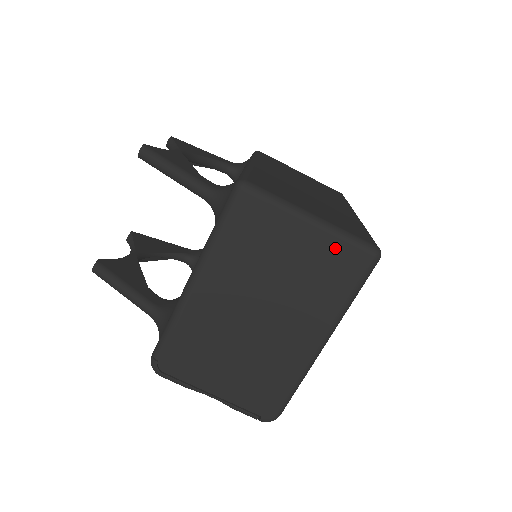
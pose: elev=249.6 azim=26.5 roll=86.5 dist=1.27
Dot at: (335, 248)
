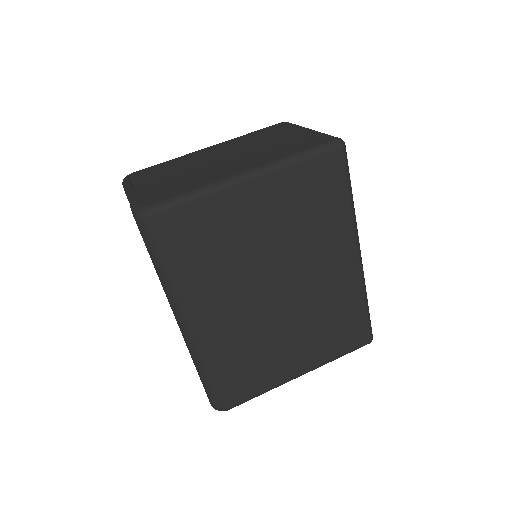
Dot at: (313, 136)
